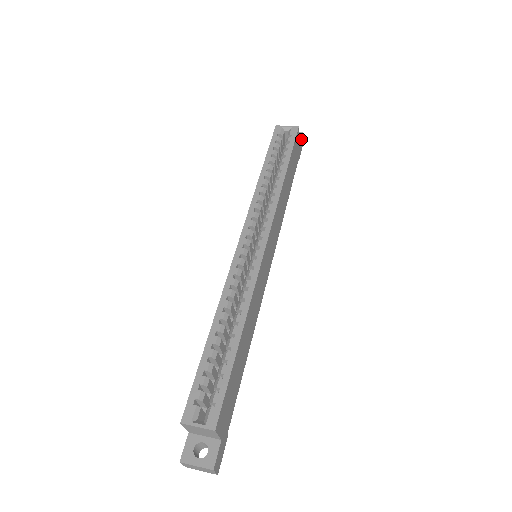
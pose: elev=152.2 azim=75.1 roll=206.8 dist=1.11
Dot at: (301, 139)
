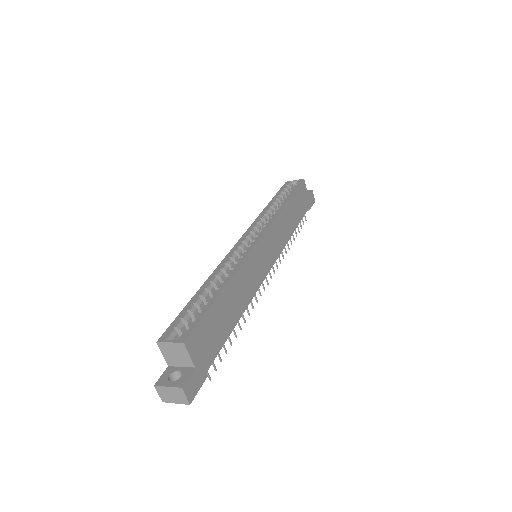
Dot at: (311, 194)
